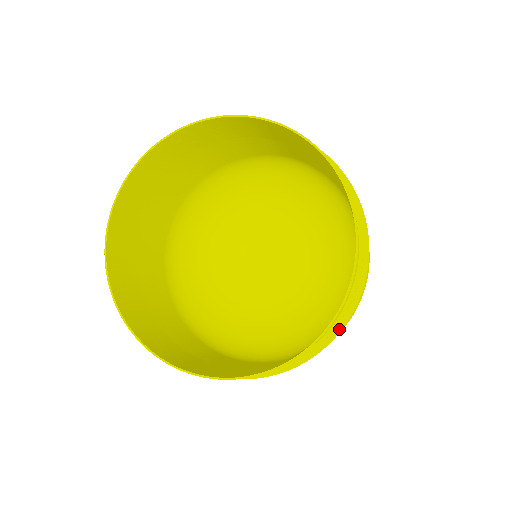
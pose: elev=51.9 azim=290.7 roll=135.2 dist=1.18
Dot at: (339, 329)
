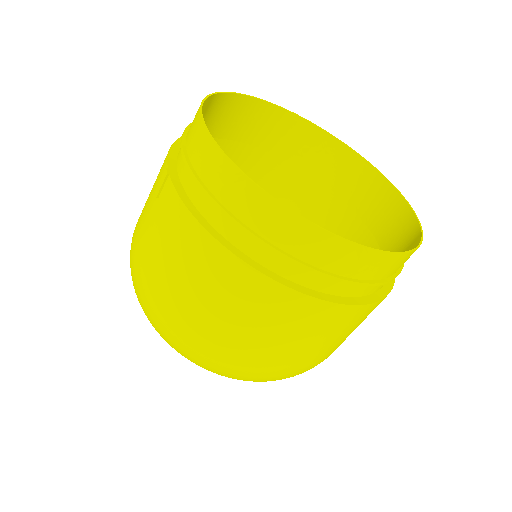
Dot at: (351, 303)
